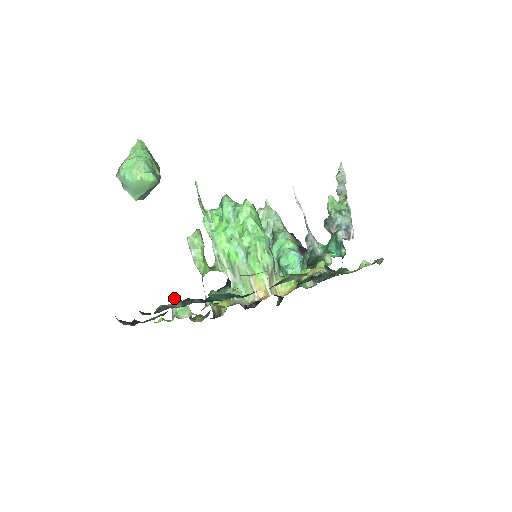
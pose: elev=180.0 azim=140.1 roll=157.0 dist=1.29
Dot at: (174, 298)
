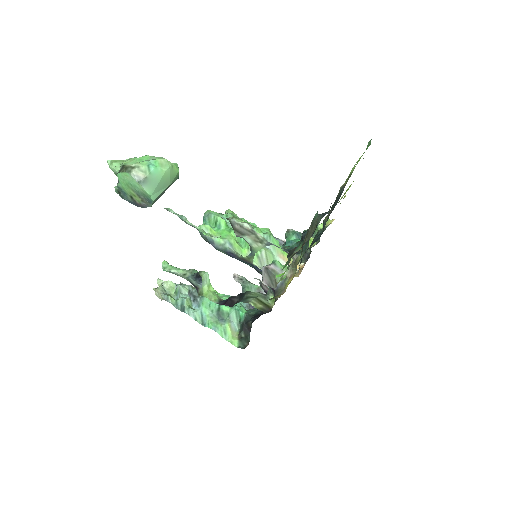
Dot at: (346, 183)
